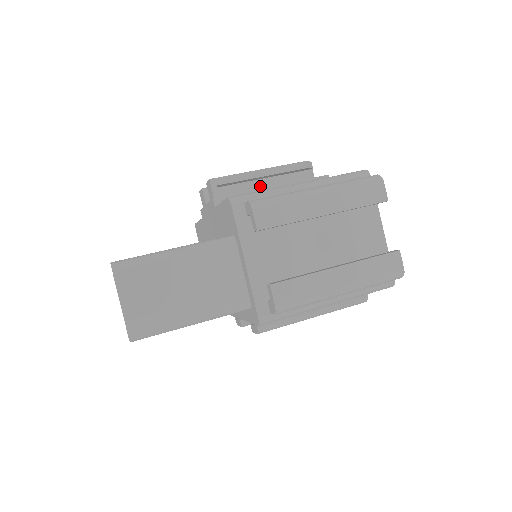
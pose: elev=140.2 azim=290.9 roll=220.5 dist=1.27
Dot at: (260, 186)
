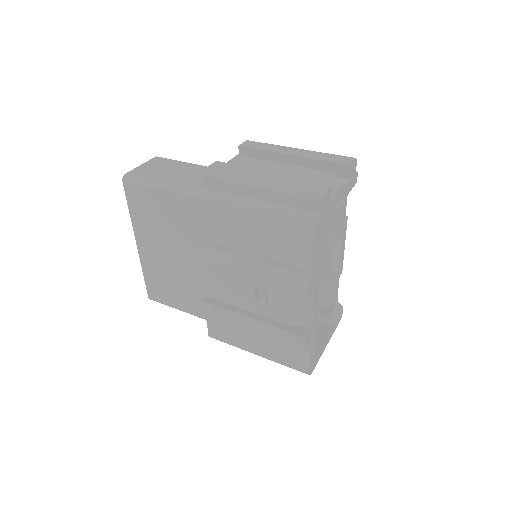
Dot at: occluded
